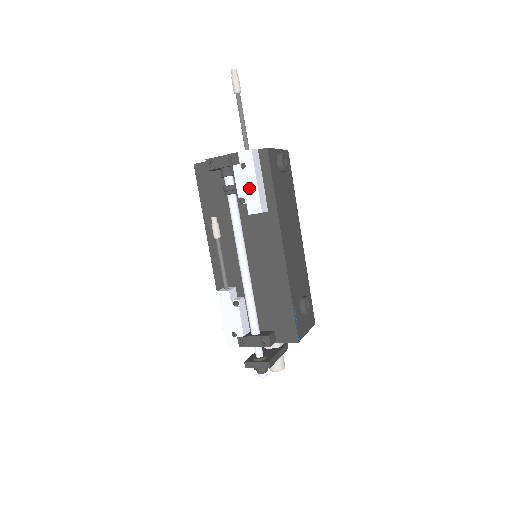
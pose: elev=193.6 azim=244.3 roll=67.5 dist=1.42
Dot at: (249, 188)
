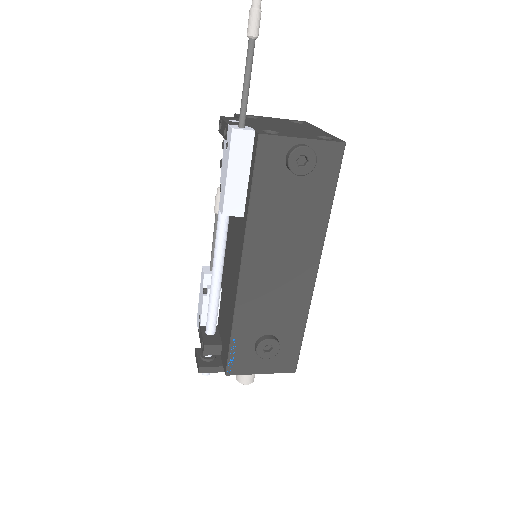
Dot at: (224, 177)
